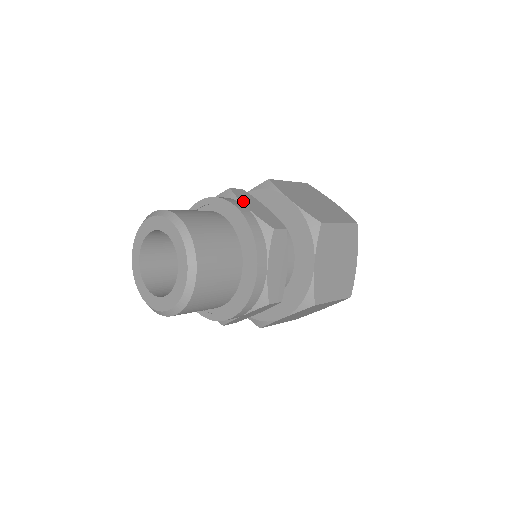
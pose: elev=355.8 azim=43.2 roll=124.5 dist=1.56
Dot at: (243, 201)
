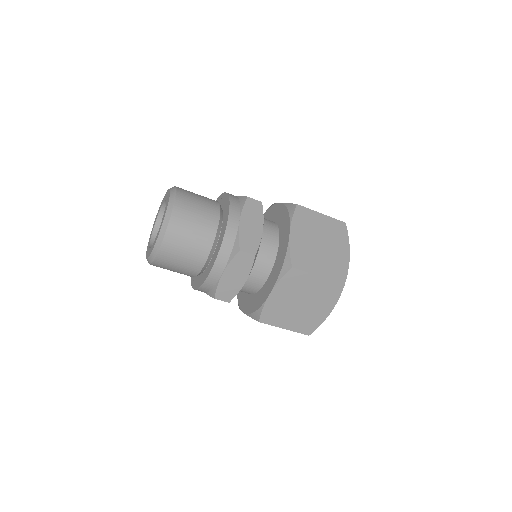
Dot at: occluded
